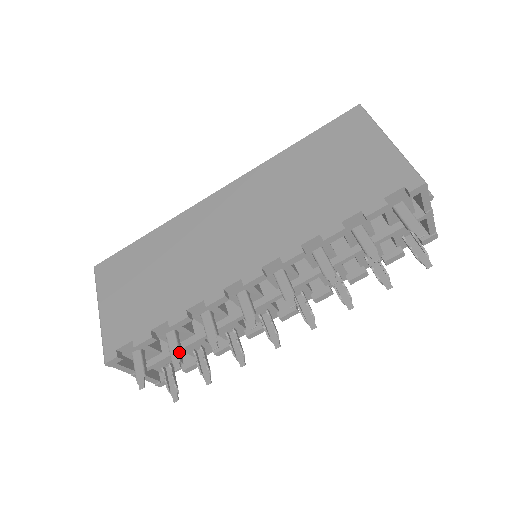
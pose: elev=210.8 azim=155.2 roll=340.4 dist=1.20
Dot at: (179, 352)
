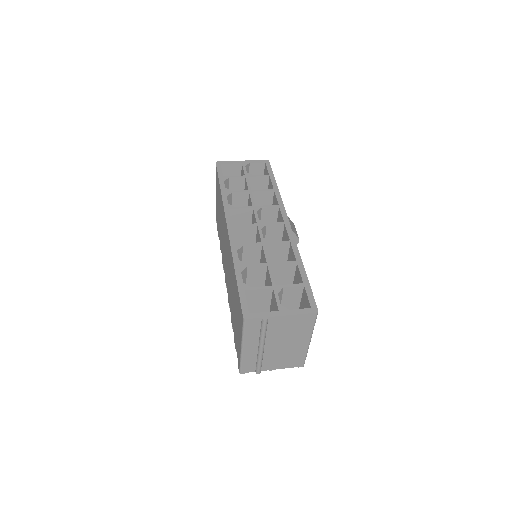
Dot at: occluded
